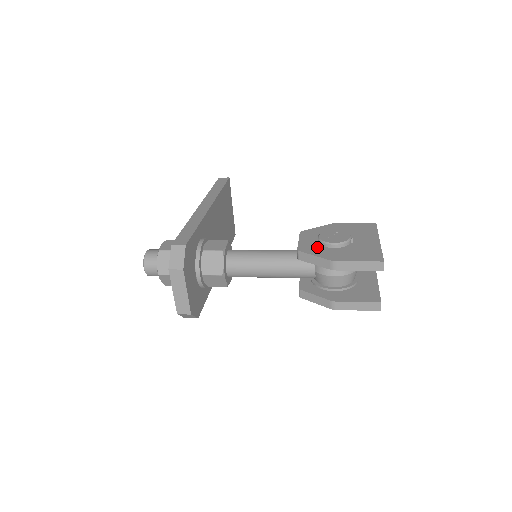
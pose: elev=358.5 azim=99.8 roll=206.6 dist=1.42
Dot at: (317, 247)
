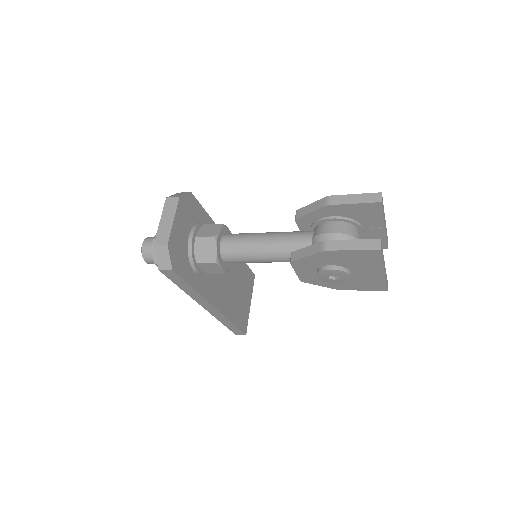
Dot at: occluded
